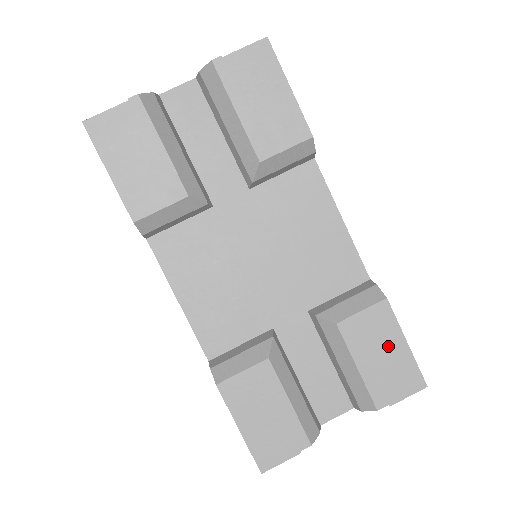
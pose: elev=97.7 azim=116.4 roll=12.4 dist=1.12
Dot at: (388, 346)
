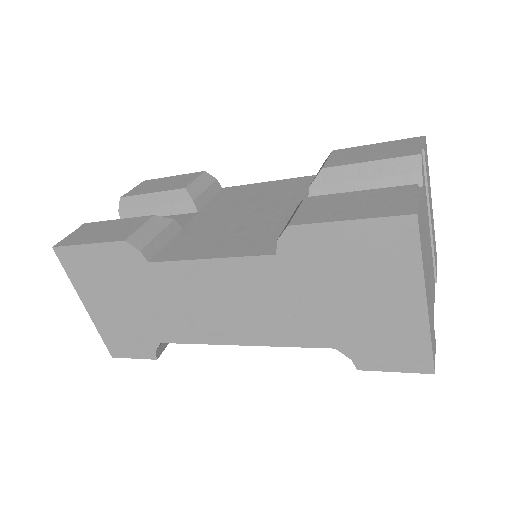
Dot at: (369, 150)
